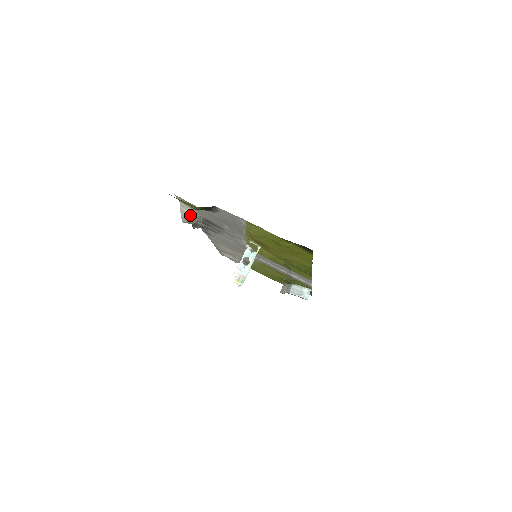
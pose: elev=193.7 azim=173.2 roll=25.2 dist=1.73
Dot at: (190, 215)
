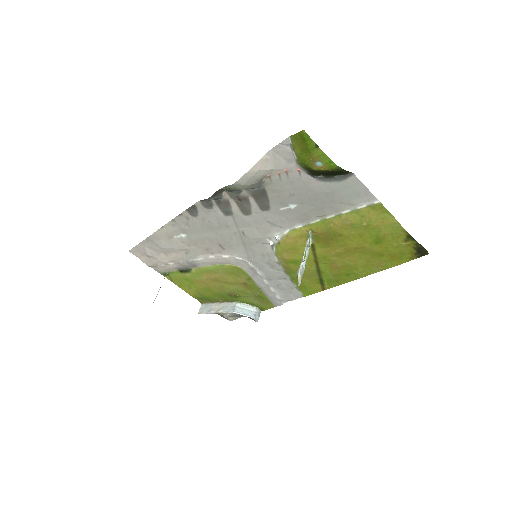
Dot at: (259, 176)
